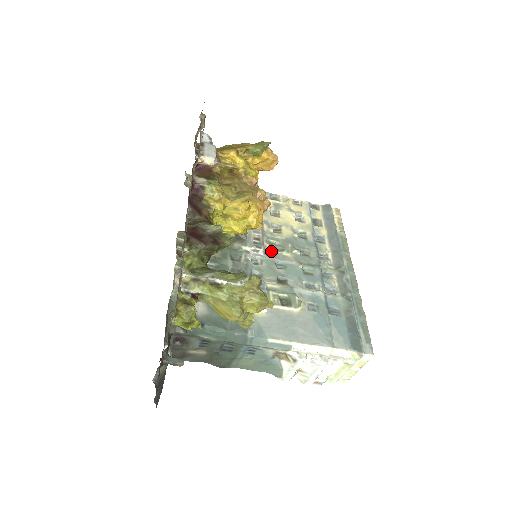
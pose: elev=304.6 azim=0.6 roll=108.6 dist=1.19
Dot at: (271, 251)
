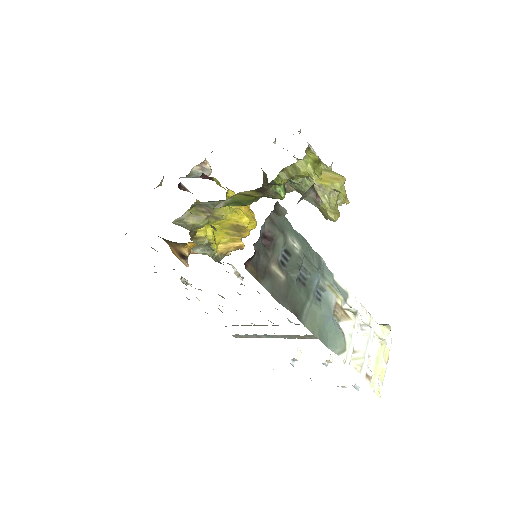
Dot at: occluded
